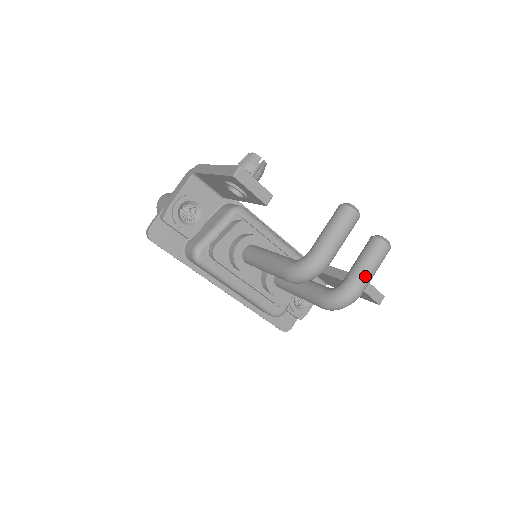
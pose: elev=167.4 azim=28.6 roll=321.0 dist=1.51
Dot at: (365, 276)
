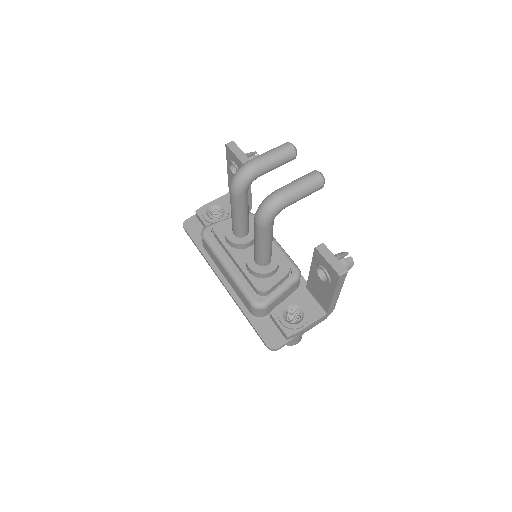
Dot at: (289, 186)
